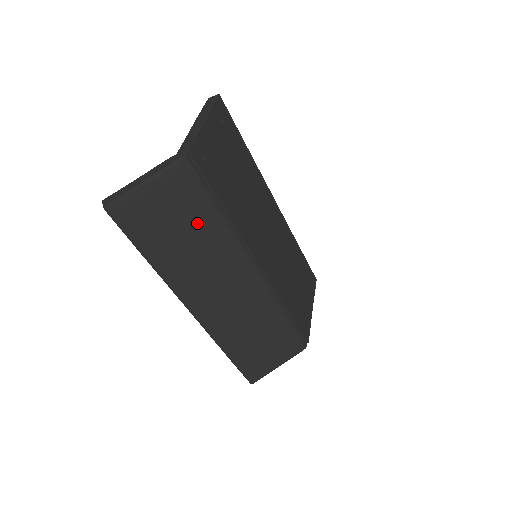
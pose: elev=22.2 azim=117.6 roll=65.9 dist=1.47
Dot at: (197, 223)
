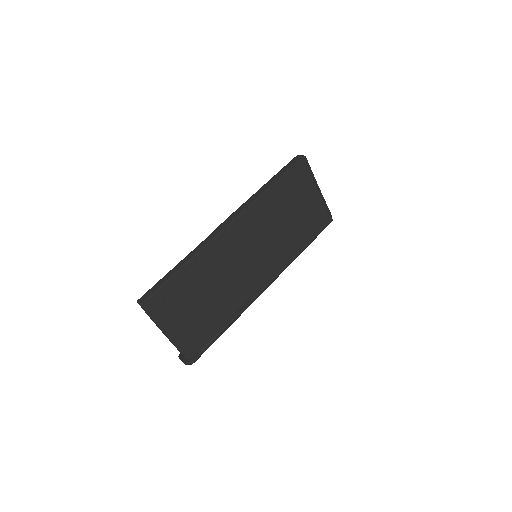
Dot at: occluded
